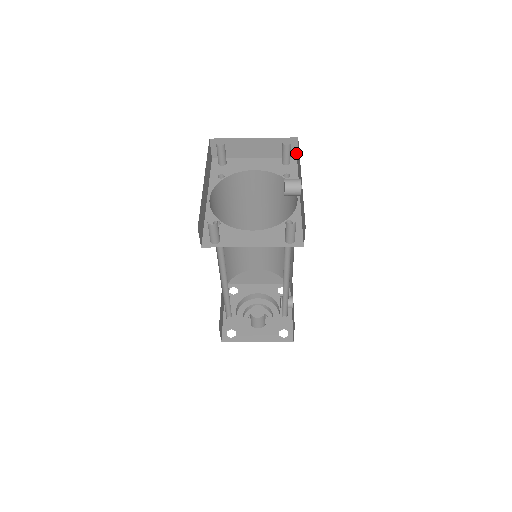
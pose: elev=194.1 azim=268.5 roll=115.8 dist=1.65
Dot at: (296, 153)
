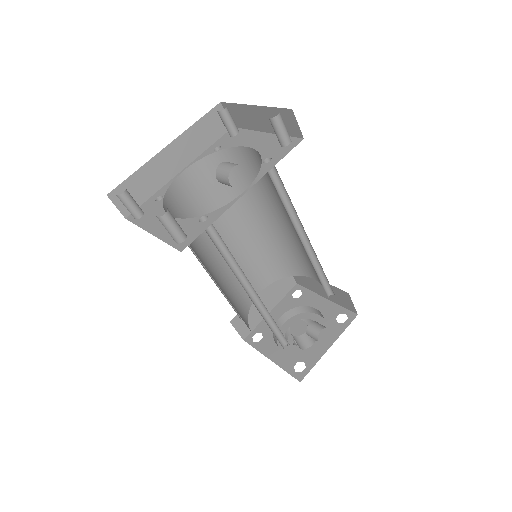
Dot at: (301, 132)
